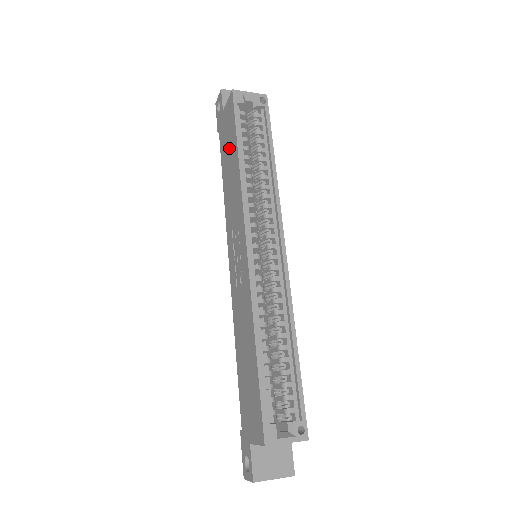
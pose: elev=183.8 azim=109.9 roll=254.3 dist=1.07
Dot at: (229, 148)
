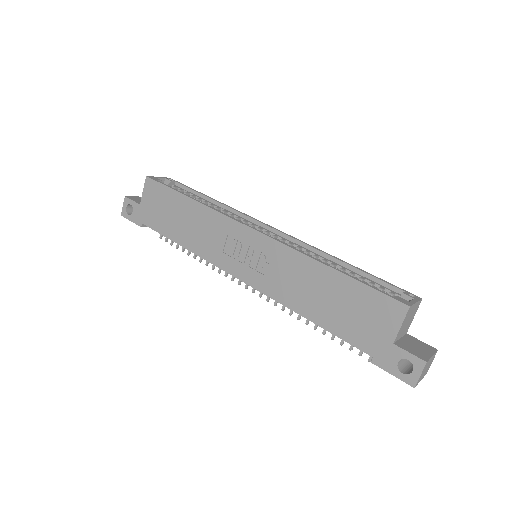
Dot at: (171, 211)
